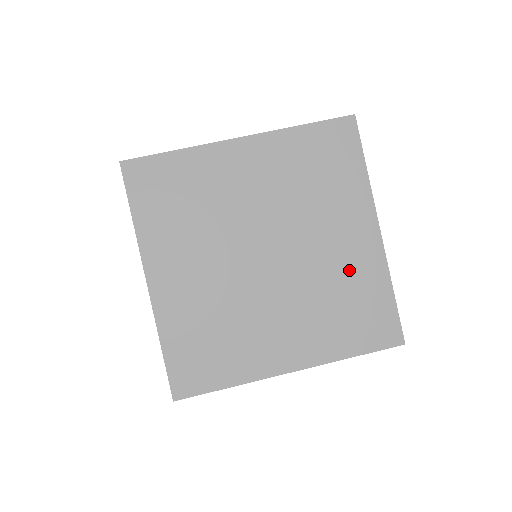
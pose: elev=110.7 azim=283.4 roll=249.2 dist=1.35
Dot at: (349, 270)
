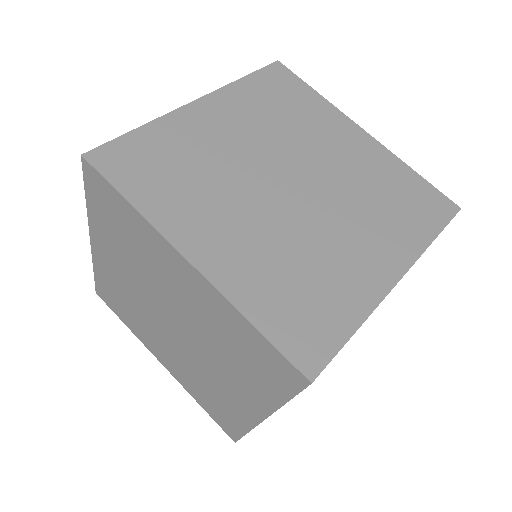
Dot at: (369, 169)
